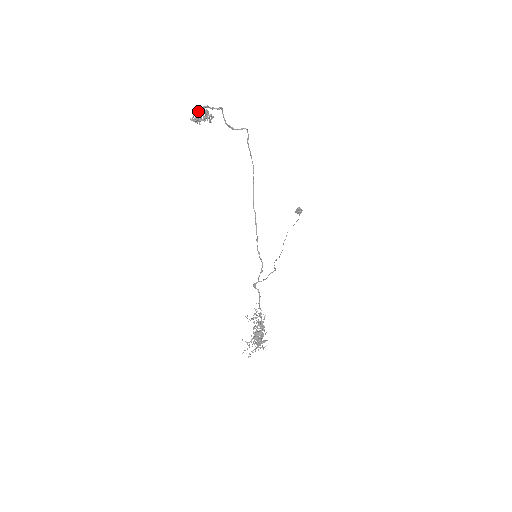
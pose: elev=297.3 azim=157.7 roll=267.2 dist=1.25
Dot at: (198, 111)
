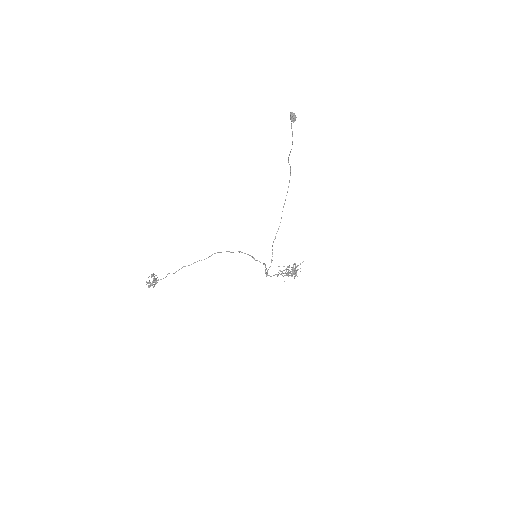
Dot at: occluded
